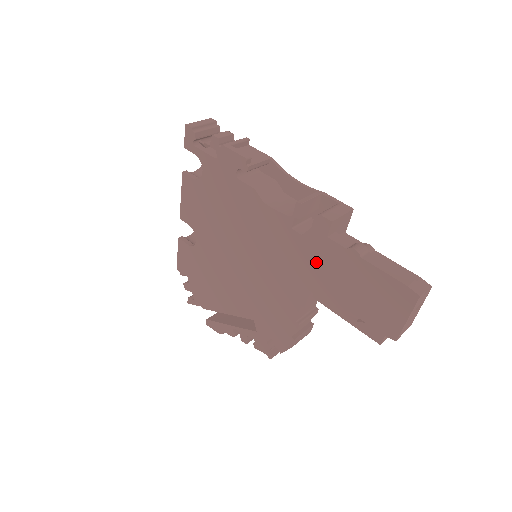
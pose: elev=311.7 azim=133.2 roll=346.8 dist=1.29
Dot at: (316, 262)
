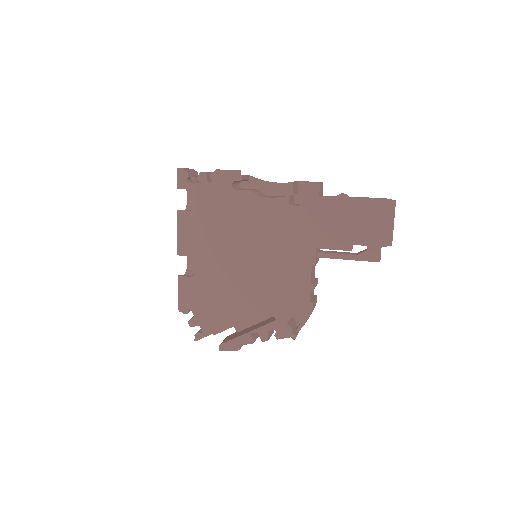
Dot at: (315, 220)
